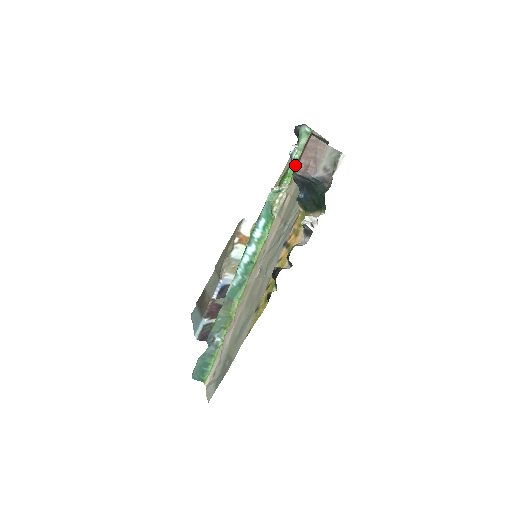
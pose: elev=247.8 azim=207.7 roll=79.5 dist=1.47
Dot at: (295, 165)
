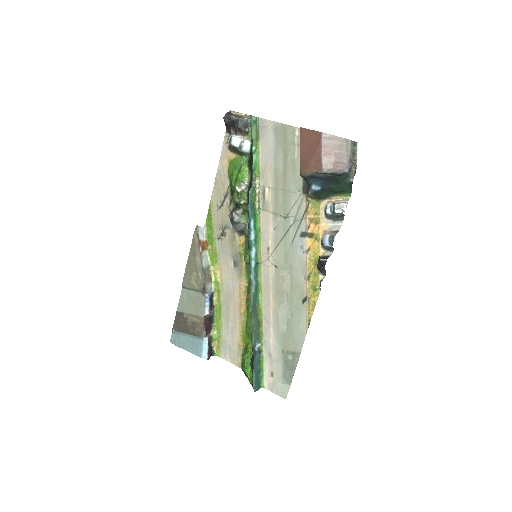
Dot at: (311, 164)
